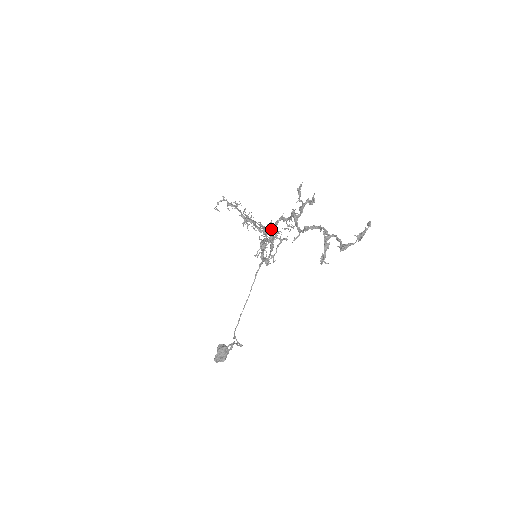
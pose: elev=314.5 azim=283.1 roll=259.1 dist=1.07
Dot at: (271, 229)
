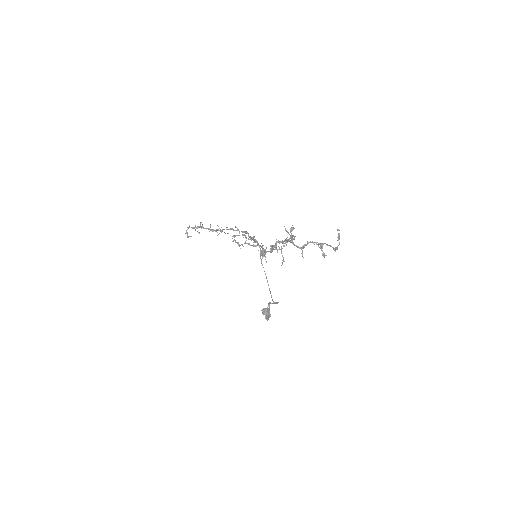
Dot at: occluded
